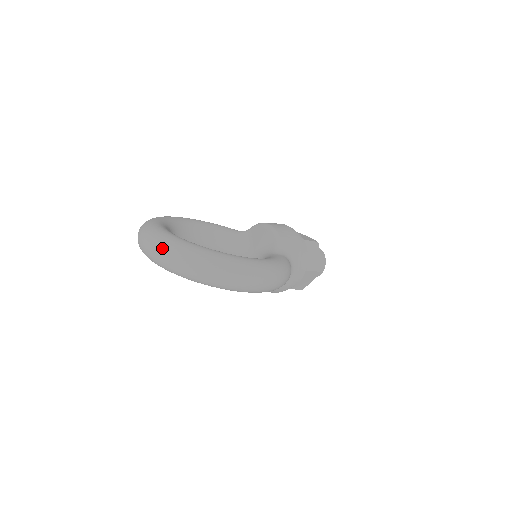
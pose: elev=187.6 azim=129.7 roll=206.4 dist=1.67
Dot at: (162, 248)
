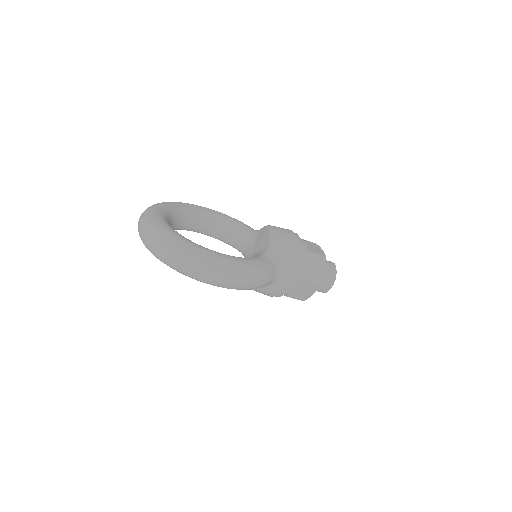
Dot at: (144, 227)
